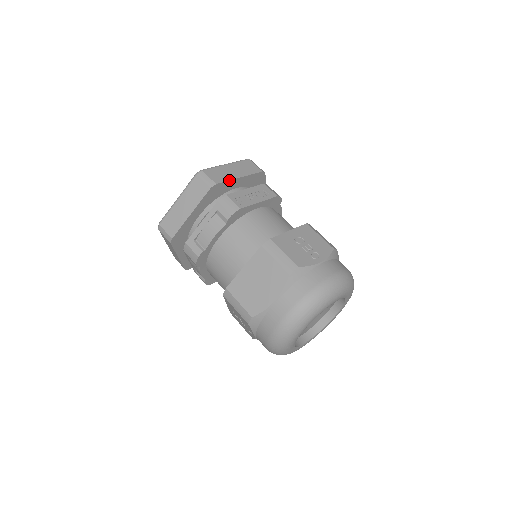
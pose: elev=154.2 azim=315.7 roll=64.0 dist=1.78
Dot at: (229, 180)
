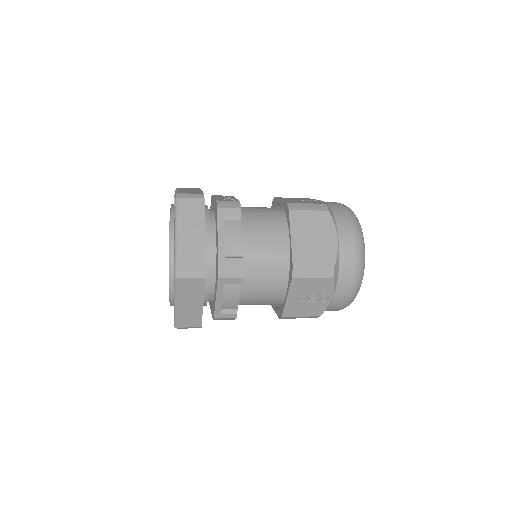
Dot at: (202, 192)
